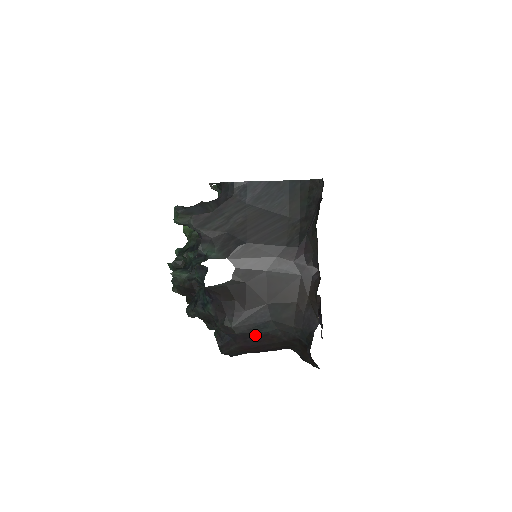
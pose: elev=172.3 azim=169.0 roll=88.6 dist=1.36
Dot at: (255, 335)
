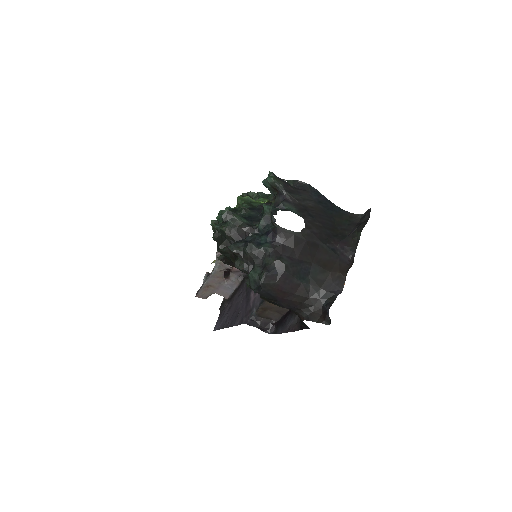
Dot at: (294, 280)
